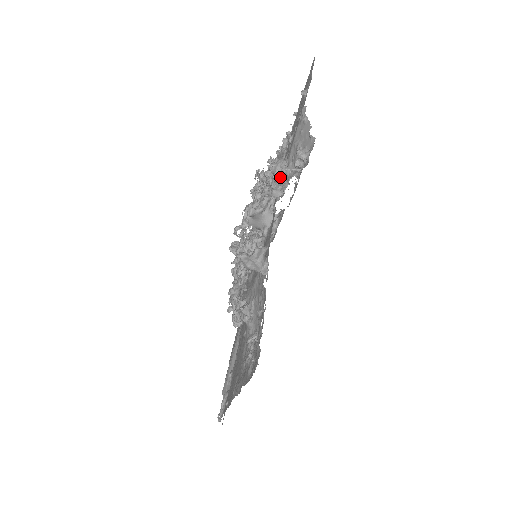
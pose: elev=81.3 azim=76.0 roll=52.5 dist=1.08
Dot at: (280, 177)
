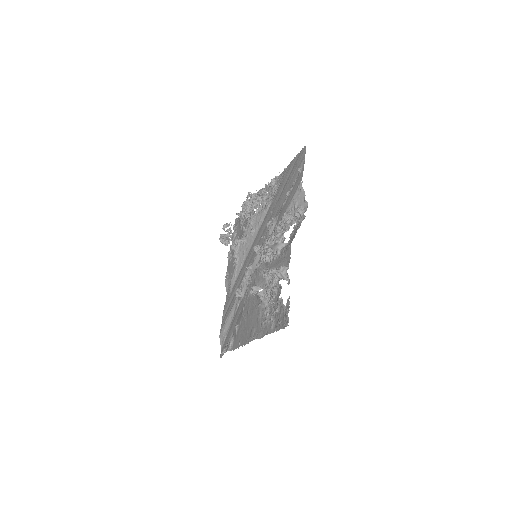
Dot at: occluded
